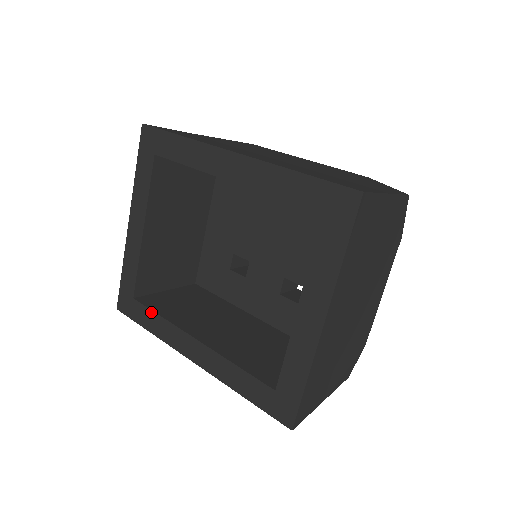
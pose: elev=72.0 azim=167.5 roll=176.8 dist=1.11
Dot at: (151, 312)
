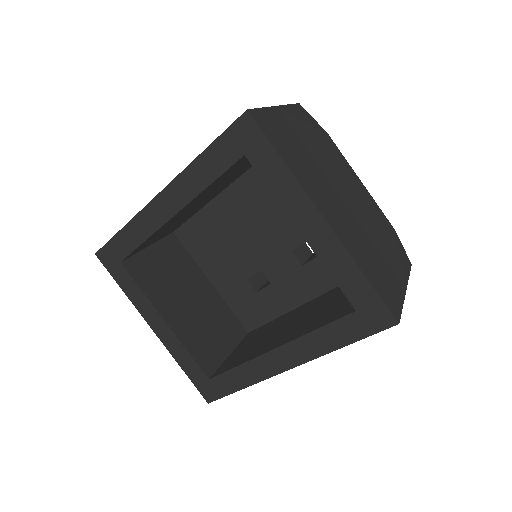
Dot at: (228, 373)
